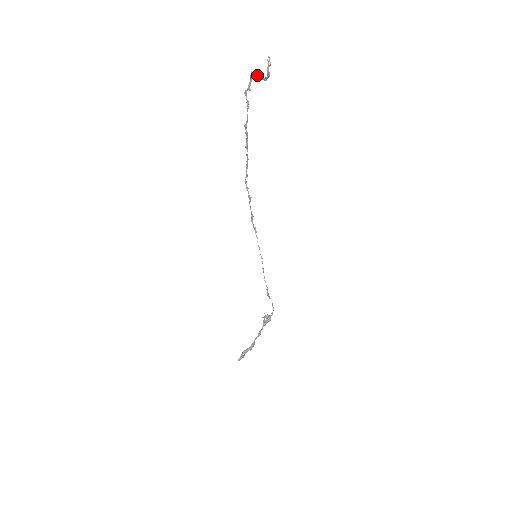
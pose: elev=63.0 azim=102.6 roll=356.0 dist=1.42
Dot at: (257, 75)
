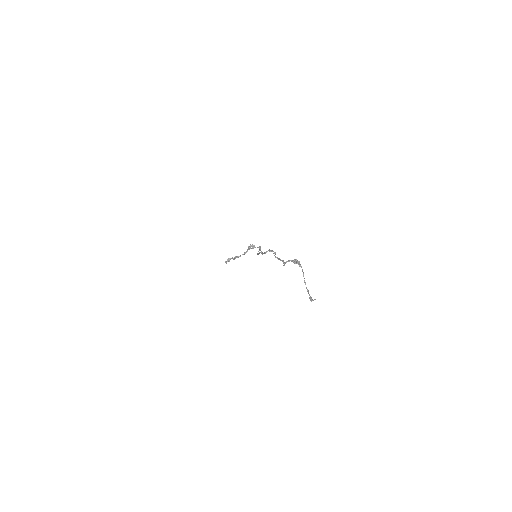
Dot at: occluded
